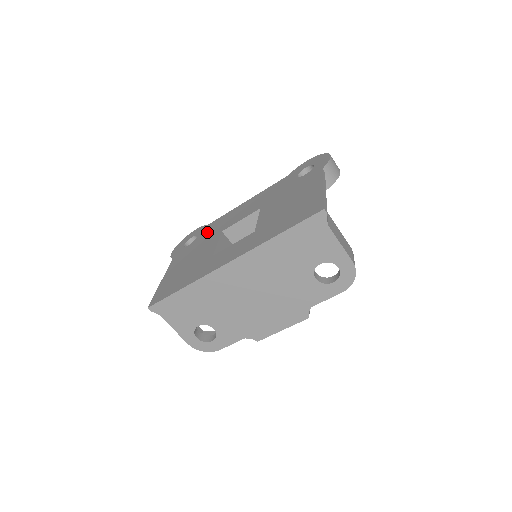
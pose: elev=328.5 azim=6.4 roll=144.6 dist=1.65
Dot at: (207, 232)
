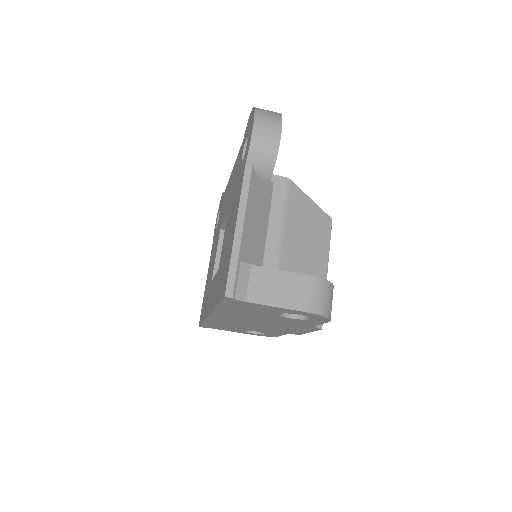
Dot at: (220, 215)
